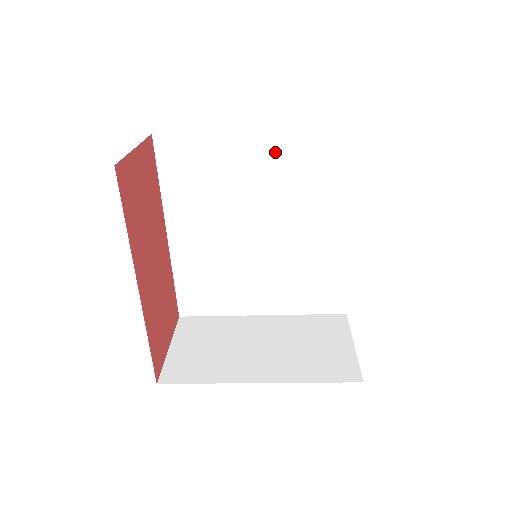
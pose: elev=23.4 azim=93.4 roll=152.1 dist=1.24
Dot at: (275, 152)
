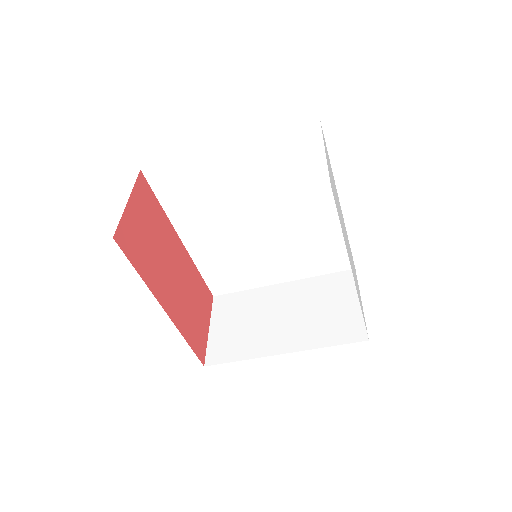
Dot at: (251, 159)
